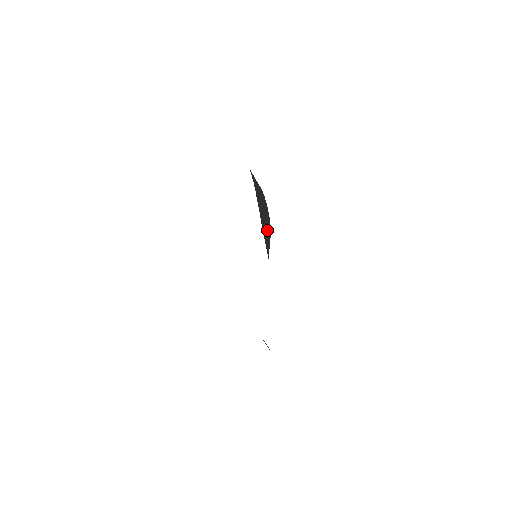
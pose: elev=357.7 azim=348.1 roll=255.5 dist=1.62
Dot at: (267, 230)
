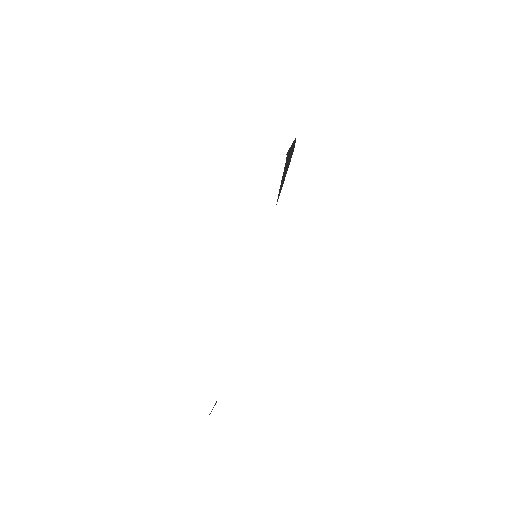
Dot at: occluded
